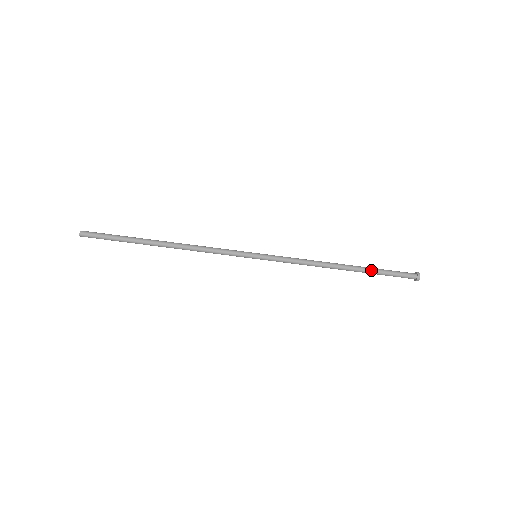
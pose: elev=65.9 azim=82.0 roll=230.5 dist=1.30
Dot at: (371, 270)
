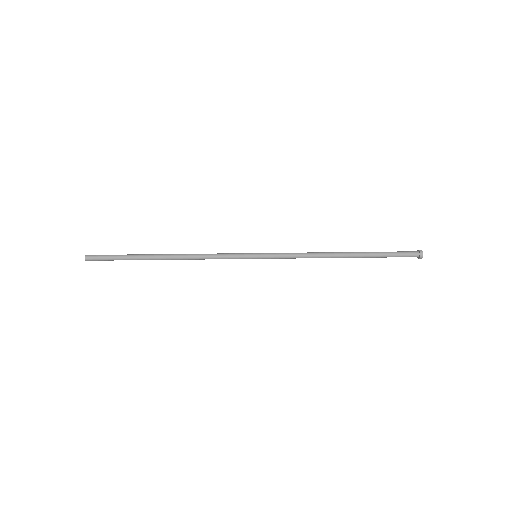
Dot at: (372, 252)
